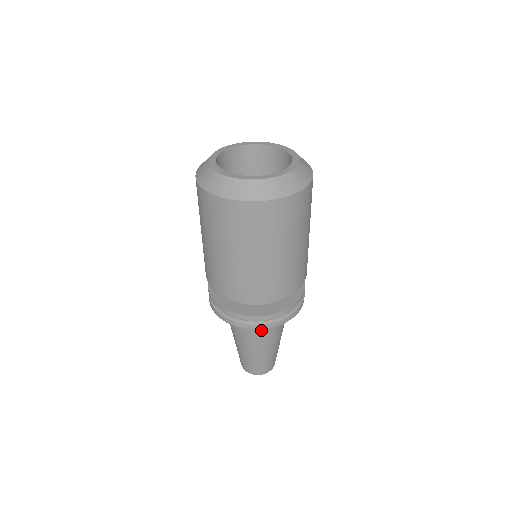
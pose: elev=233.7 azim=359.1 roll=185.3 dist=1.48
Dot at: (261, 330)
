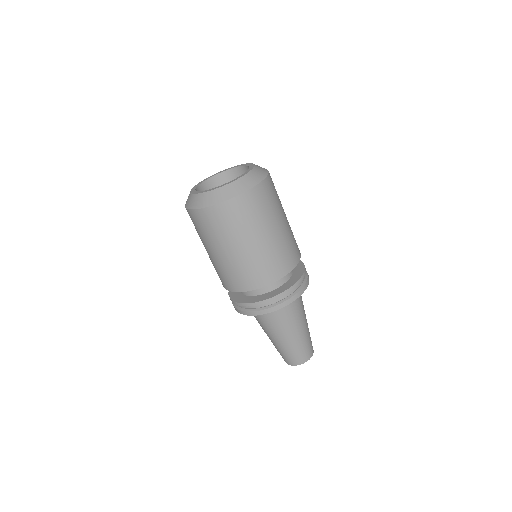
Dot at: (281, 316)
